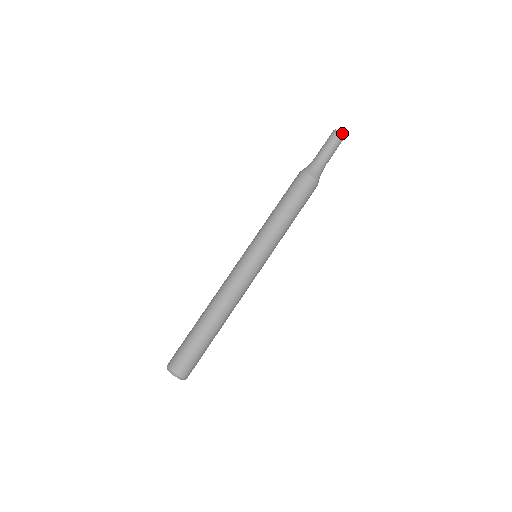
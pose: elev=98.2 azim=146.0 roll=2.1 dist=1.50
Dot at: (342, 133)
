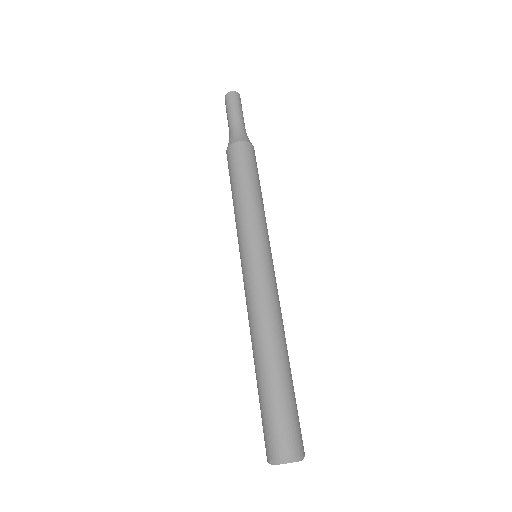
Dot at: (234, 92)
